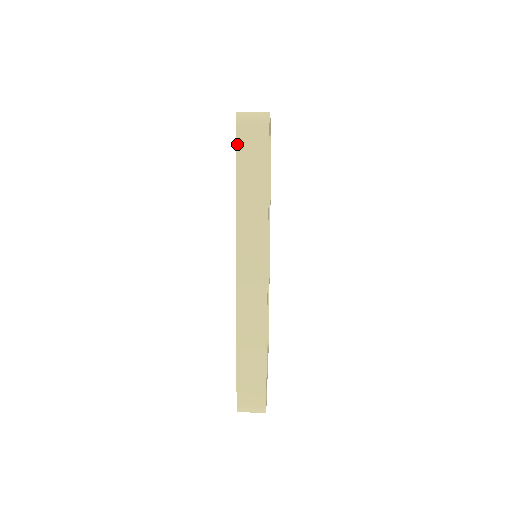
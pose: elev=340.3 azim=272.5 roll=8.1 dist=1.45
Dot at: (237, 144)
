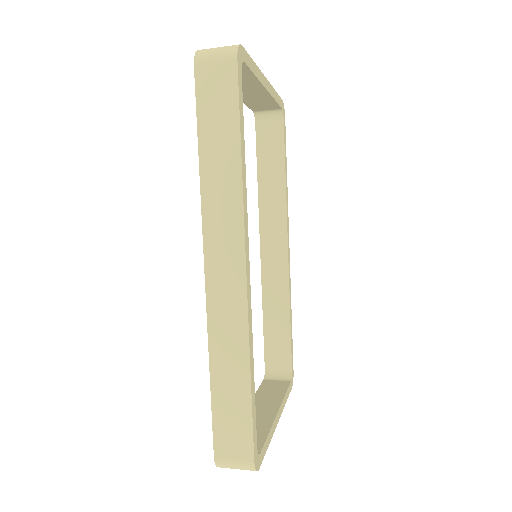
Dot at: (197, 89)
